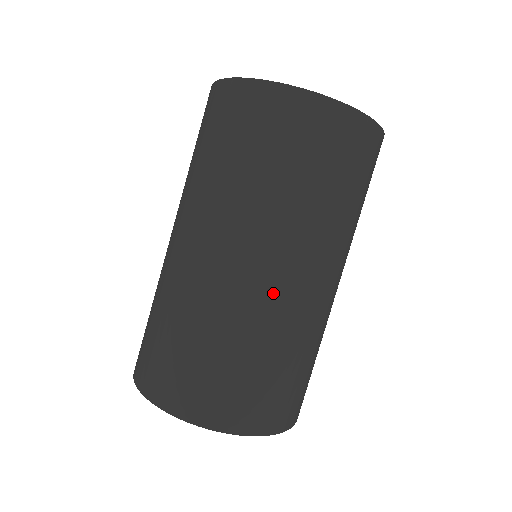
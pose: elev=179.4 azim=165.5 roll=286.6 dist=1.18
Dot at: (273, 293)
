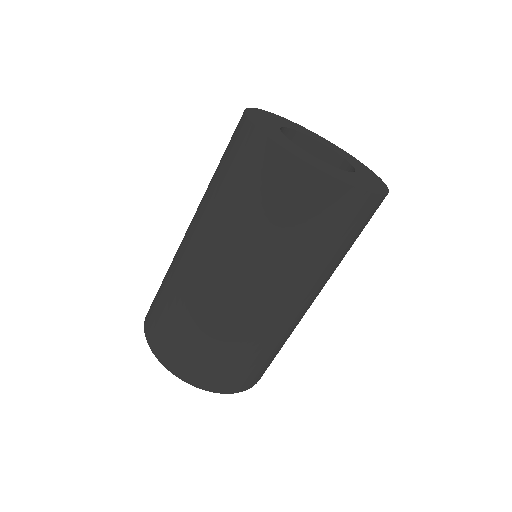
Dot at: (229, 300)
